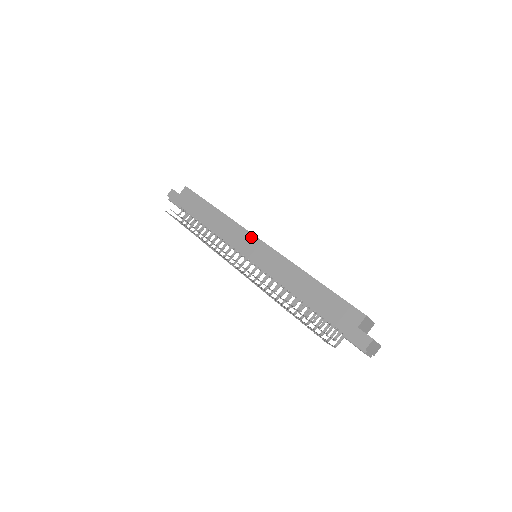
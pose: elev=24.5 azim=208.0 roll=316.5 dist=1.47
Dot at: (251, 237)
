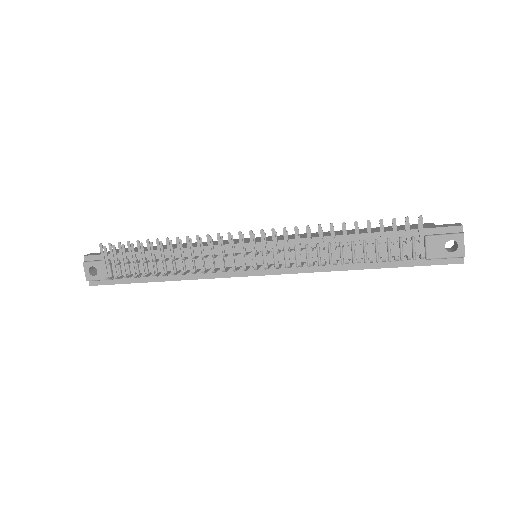
Dot at: (246, 238)
